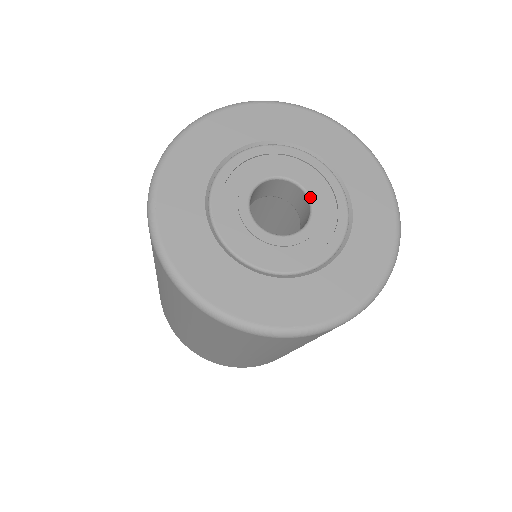
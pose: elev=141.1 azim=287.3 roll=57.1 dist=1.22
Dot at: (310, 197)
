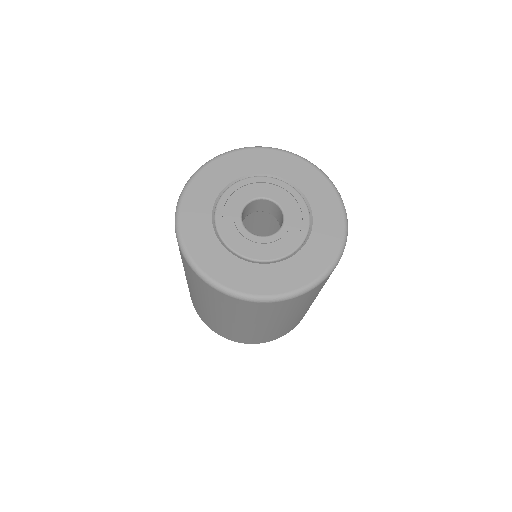
Dot at: (285, 218)
